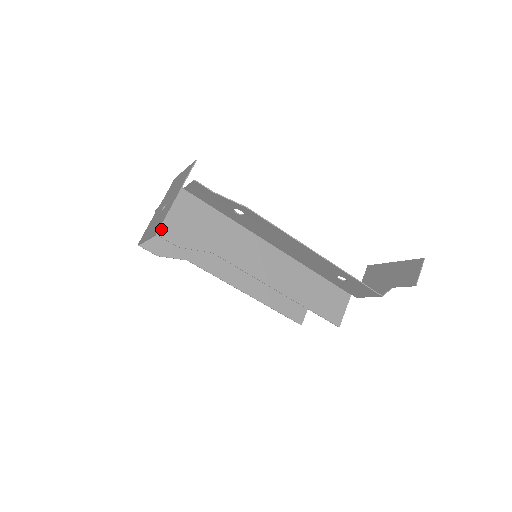
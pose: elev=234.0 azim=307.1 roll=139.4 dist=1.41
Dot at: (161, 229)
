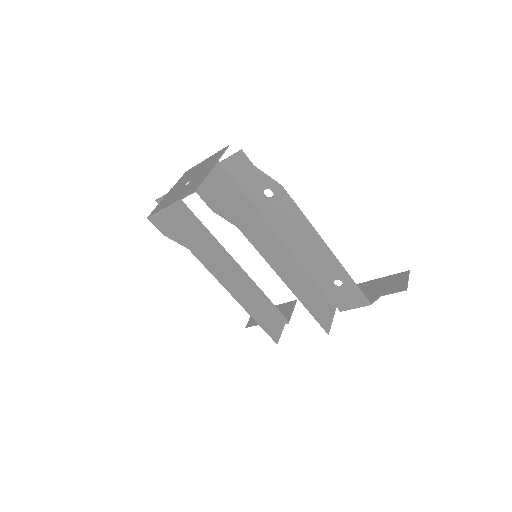
Dot at: (200, 188)
